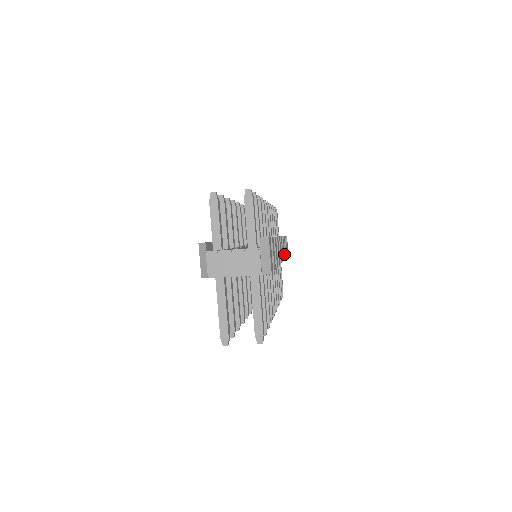
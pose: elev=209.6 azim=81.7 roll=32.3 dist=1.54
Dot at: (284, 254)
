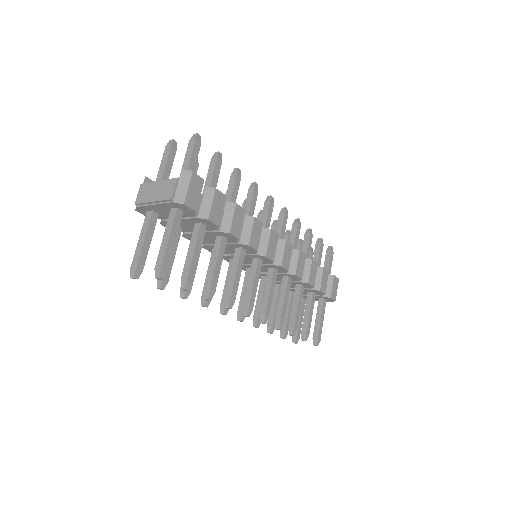
Dot at: (301, 272)
